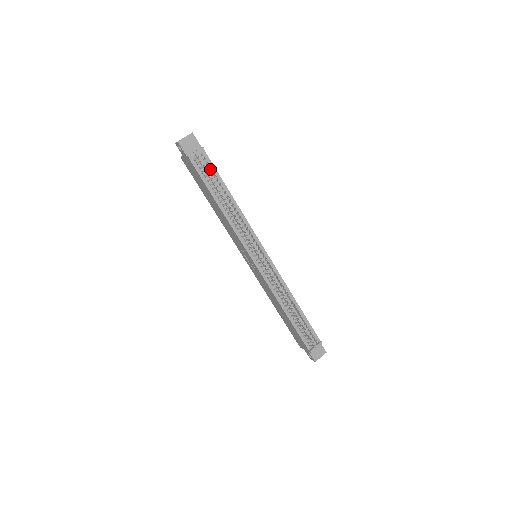
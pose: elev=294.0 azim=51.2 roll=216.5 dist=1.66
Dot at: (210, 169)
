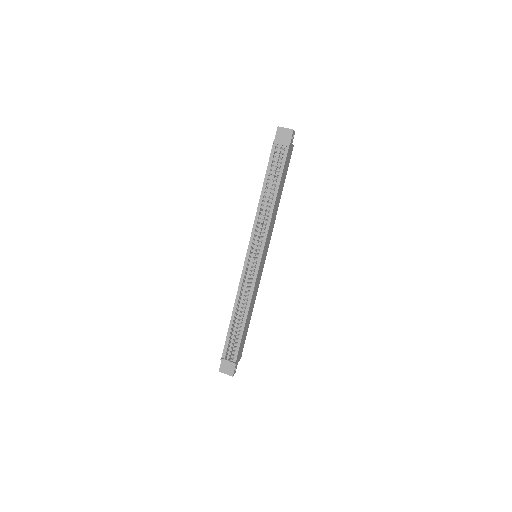
Dot at: (280, 164)
